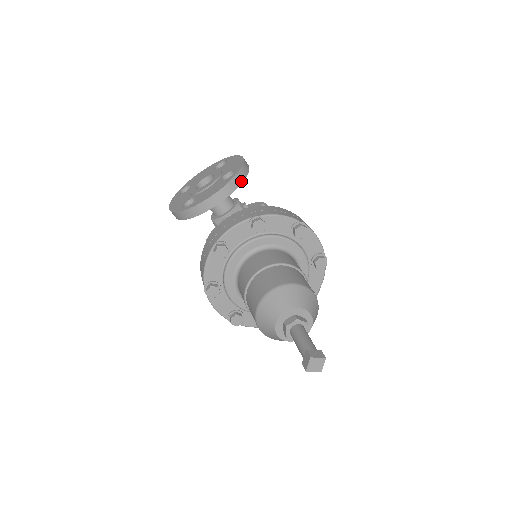
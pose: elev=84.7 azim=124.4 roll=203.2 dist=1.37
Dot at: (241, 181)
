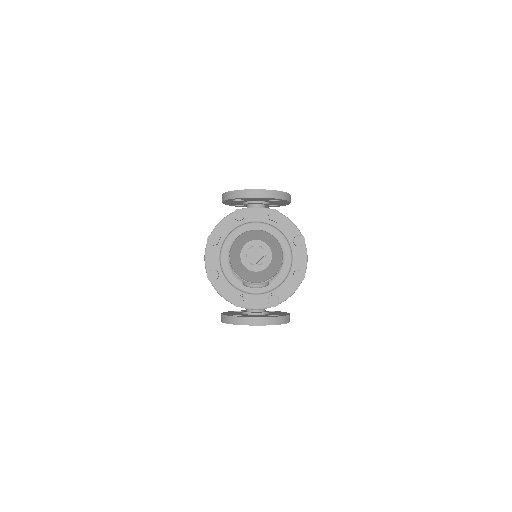
Dot at: (280, 198)
